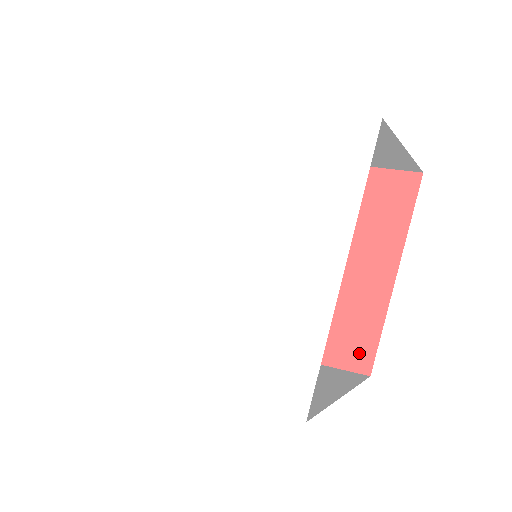
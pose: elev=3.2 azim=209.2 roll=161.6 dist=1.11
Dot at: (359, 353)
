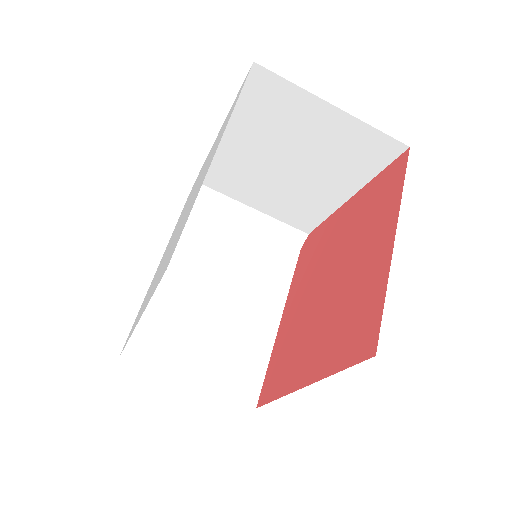
Dot at: (367, 336)
